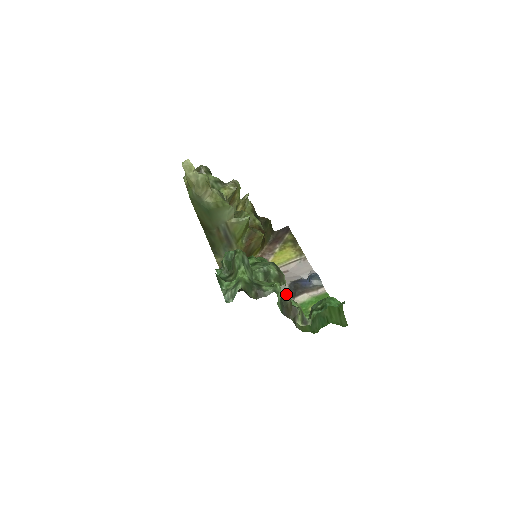
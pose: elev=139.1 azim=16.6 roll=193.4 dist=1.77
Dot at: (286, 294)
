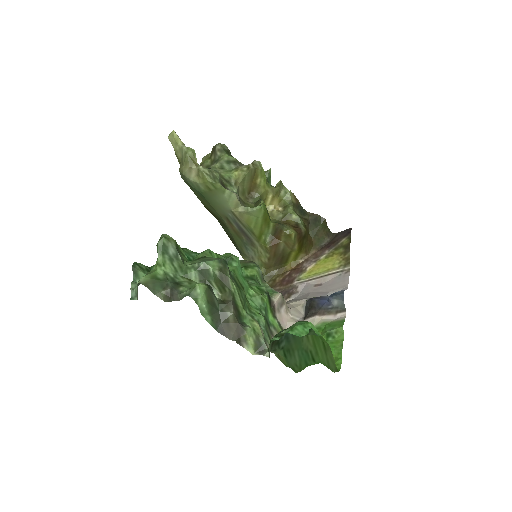
Dot at: (229, 304)
